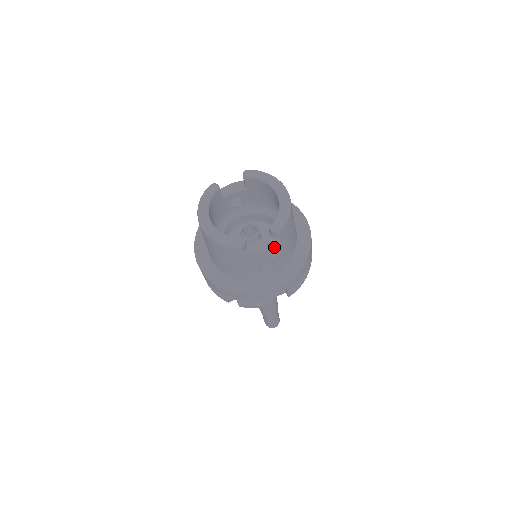
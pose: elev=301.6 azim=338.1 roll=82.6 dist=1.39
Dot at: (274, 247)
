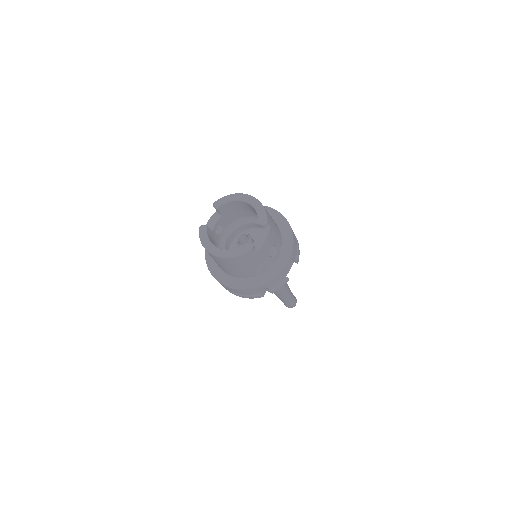
Dot at: (270, 234)
